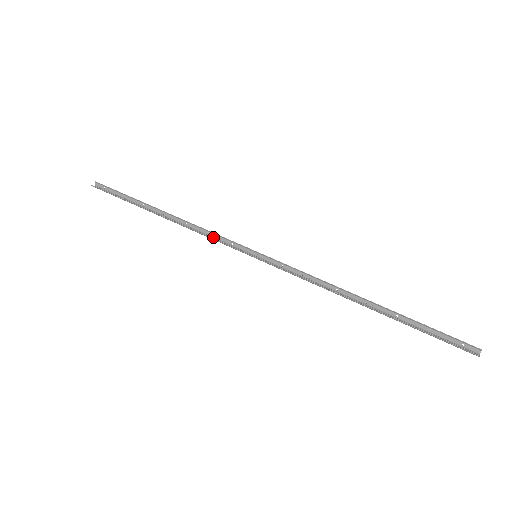
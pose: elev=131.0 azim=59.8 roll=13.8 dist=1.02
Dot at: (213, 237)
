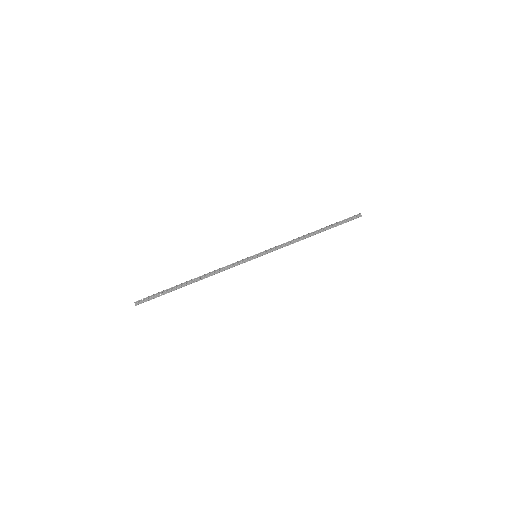
Dot at: (228, 267)
